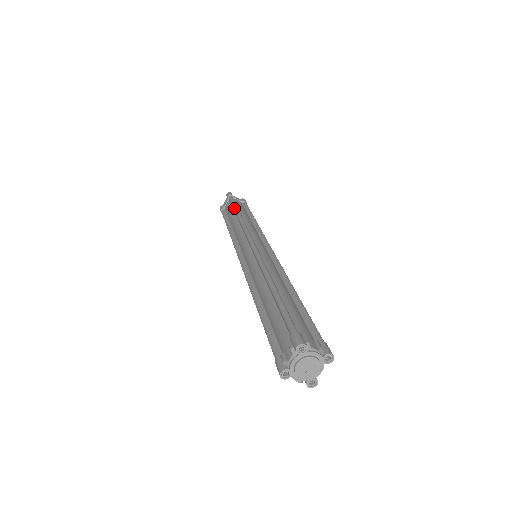
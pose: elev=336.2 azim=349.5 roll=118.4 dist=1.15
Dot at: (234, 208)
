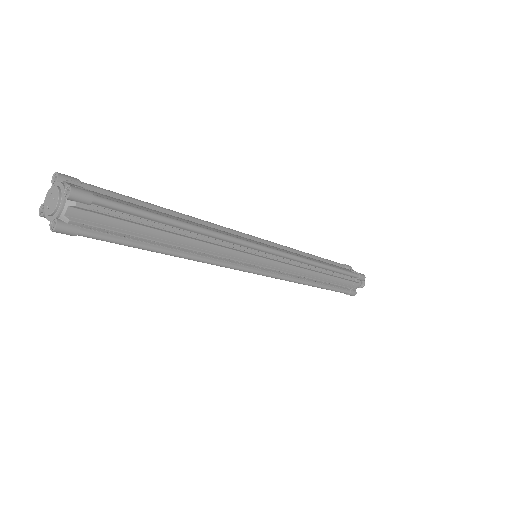
Dot at: occluded
